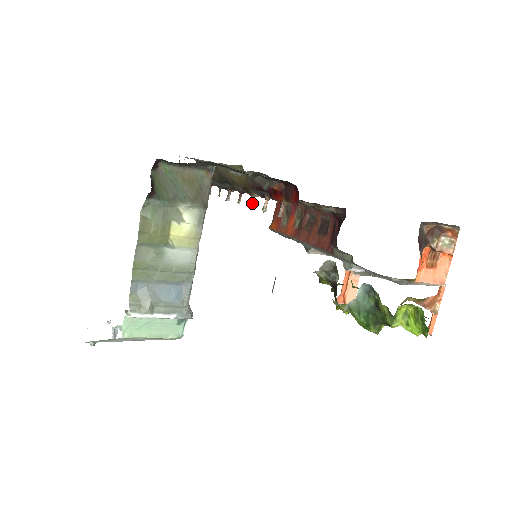
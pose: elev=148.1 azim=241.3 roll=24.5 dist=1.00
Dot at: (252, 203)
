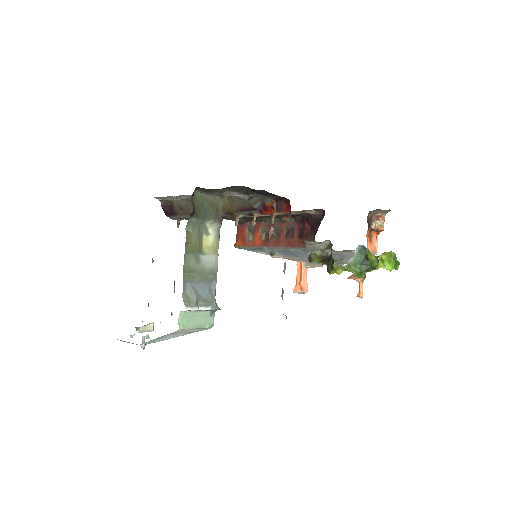
Dot at: occluded
